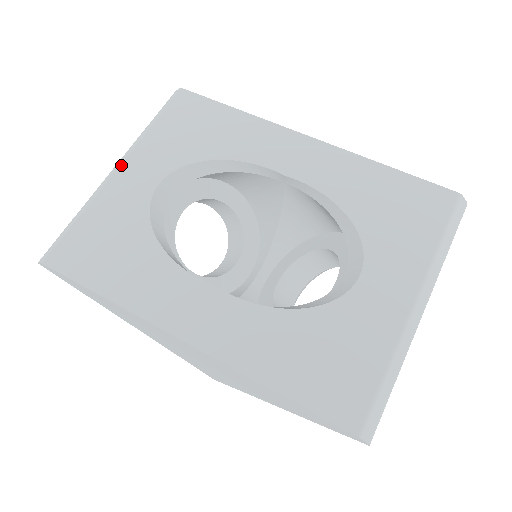
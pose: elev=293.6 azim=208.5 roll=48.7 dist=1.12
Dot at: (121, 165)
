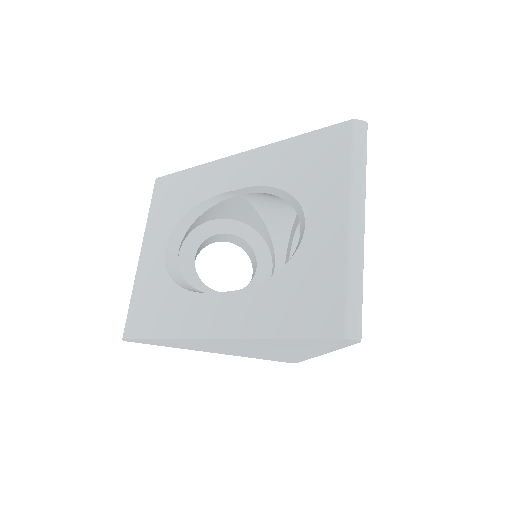
Dot at: (141, 251)
